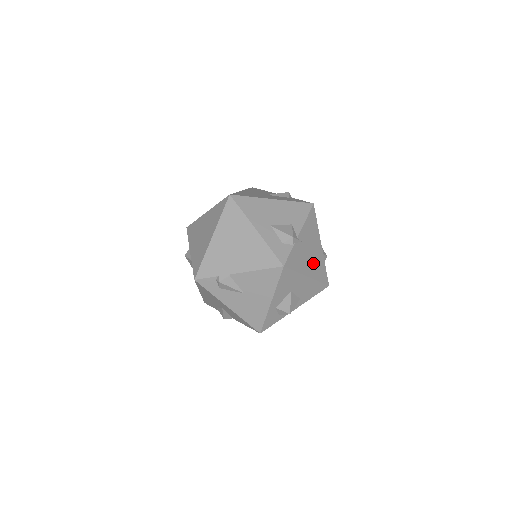
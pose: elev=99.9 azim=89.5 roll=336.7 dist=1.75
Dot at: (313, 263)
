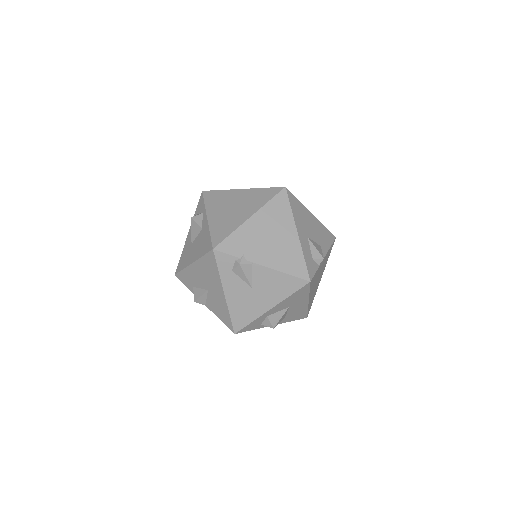
Dot at: (314, 290)
